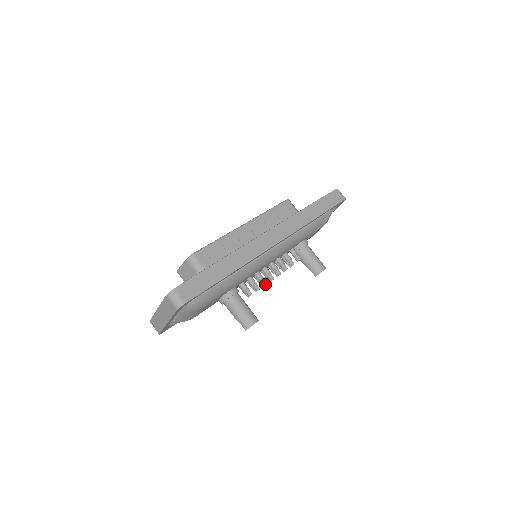
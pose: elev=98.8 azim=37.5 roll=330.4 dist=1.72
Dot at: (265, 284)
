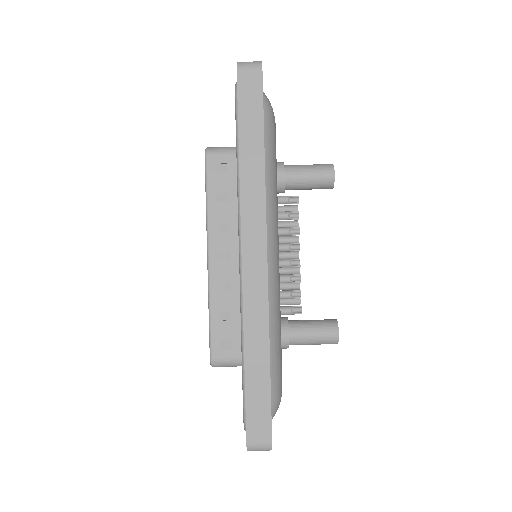
Dot at: (299, 277)
